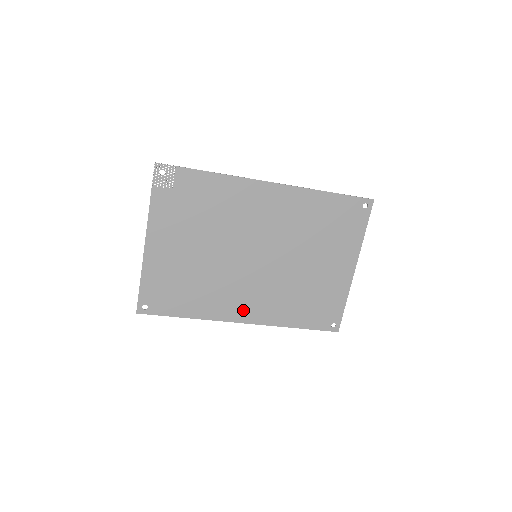
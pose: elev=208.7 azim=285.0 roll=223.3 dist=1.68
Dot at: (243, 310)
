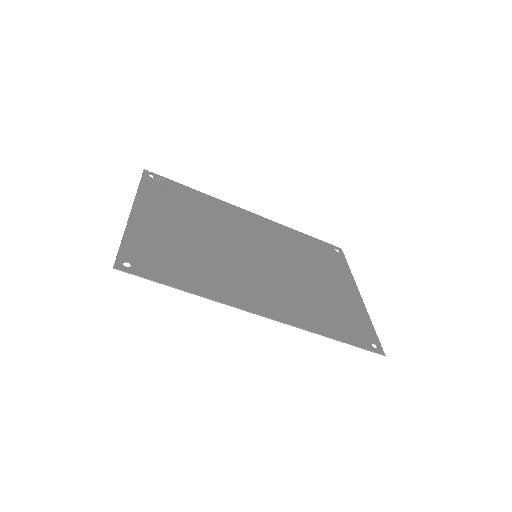
Dot at: (259, 302)
